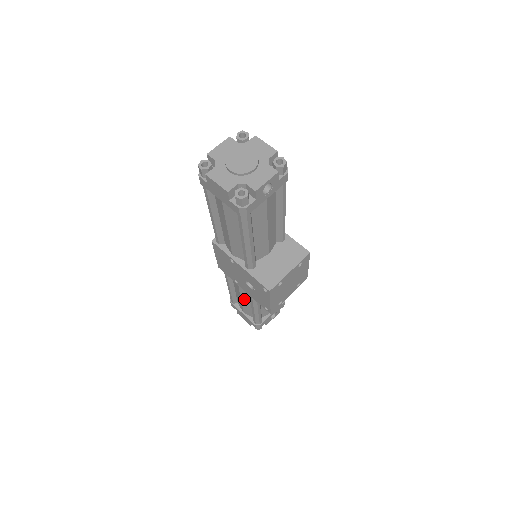
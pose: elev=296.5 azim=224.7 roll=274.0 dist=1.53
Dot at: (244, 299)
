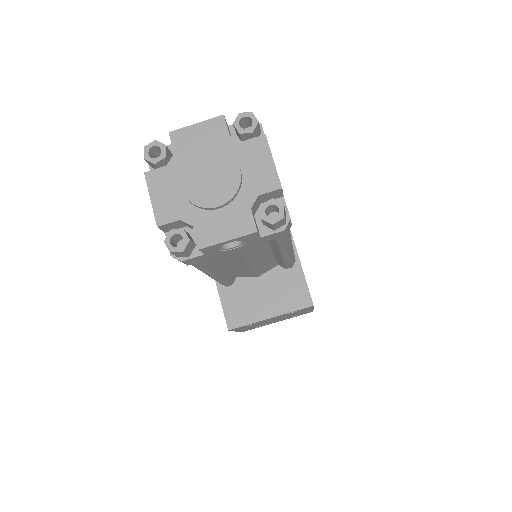
Dot at: occluded
